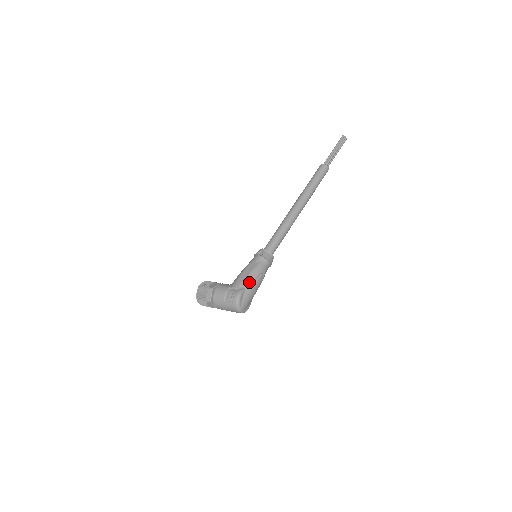
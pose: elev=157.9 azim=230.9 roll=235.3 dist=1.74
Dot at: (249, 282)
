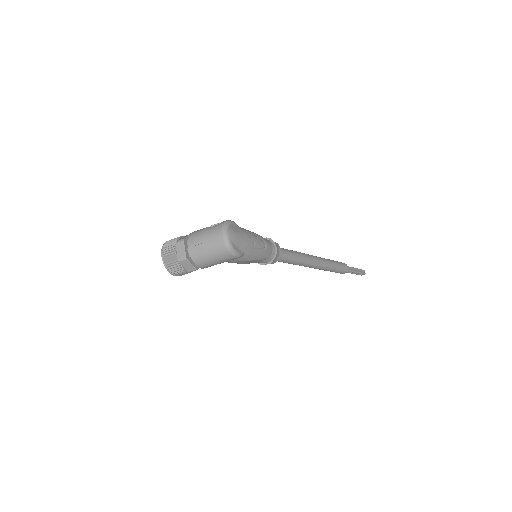
Dot at: occluded
